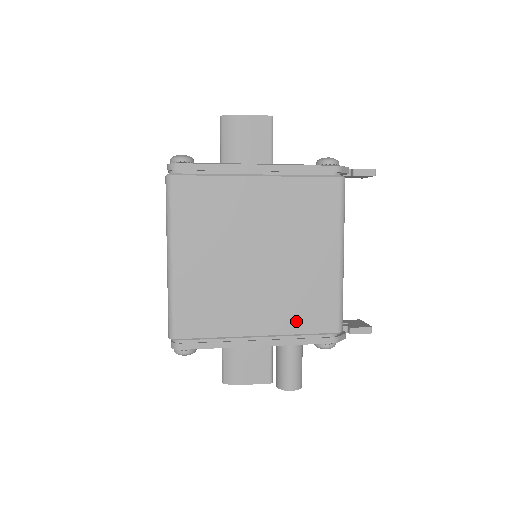
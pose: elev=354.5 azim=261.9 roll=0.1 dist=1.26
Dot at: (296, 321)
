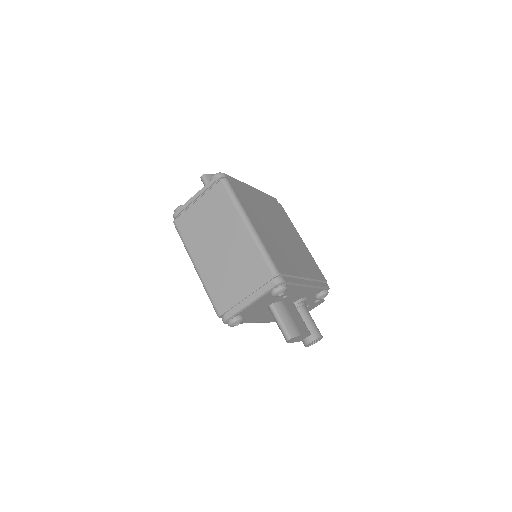
Dot at: (312, 272)
